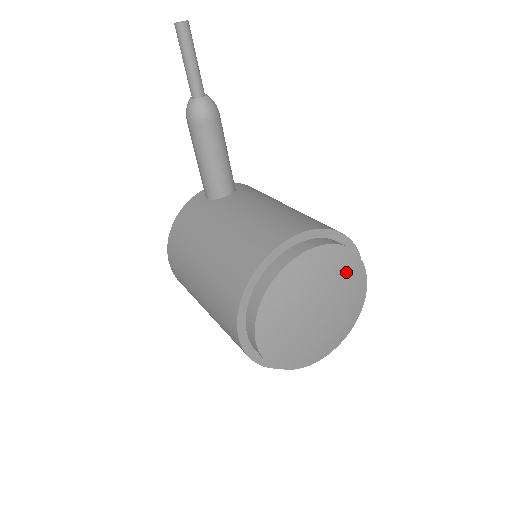
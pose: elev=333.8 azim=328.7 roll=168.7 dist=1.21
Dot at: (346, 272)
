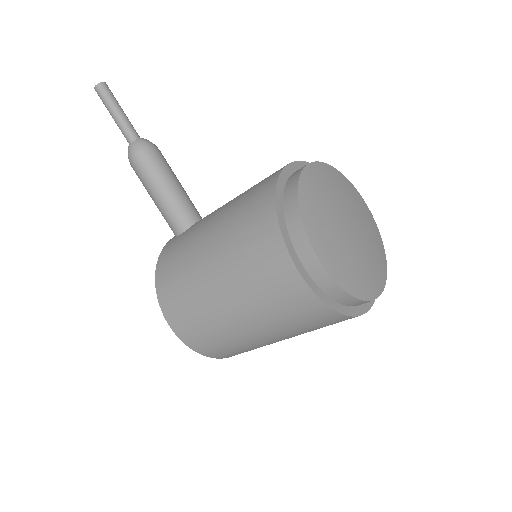
Dot at: (348, 191)
